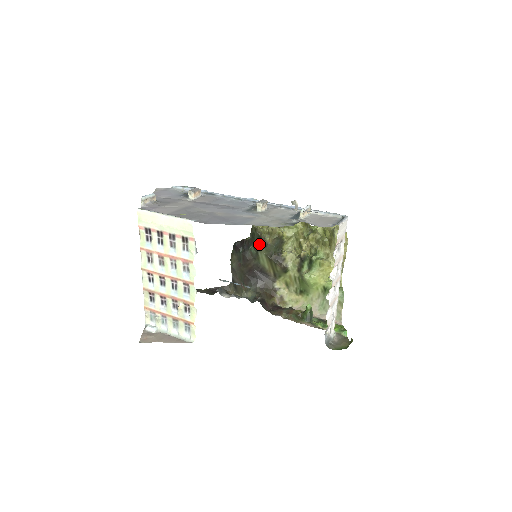
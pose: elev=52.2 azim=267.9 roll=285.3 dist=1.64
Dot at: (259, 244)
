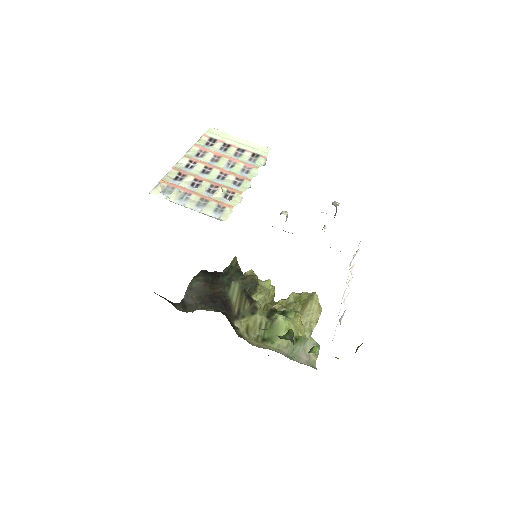
Dot at: (236, 276)
